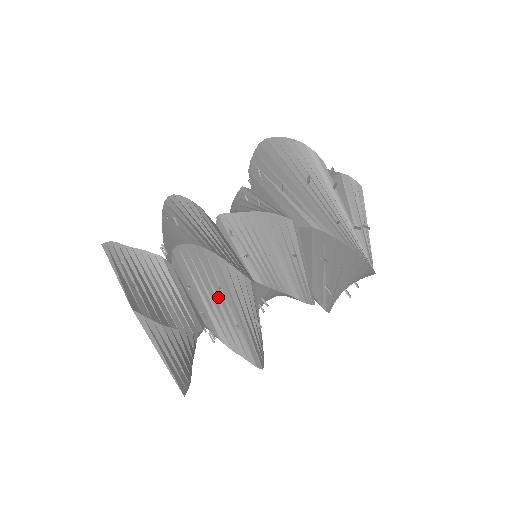
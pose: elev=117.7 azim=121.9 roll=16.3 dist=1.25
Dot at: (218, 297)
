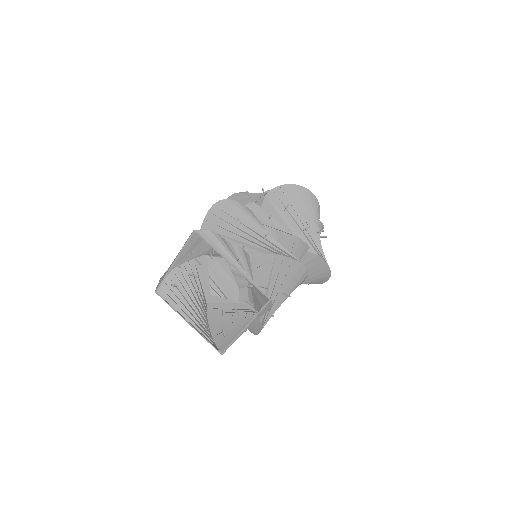
Dot at: (242, 231)
